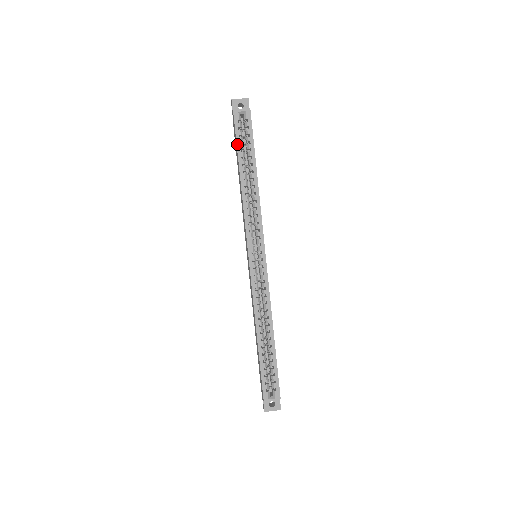
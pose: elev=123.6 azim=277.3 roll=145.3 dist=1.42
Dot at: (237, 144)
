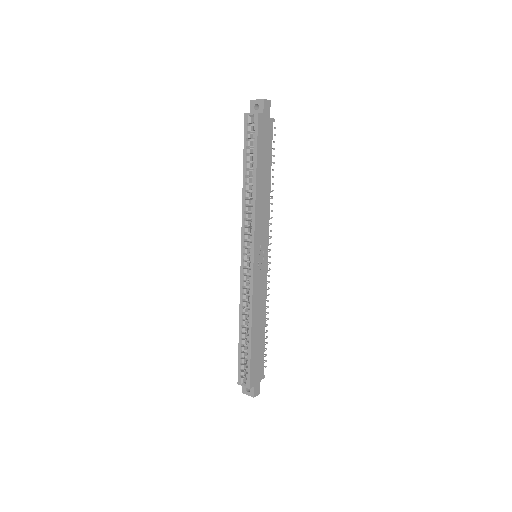
Dot at: (244, 148)
